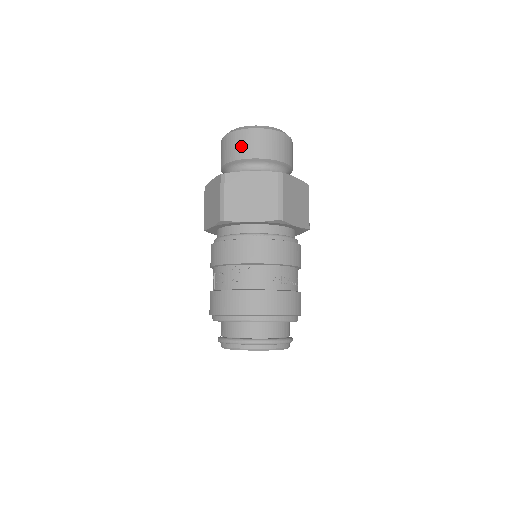
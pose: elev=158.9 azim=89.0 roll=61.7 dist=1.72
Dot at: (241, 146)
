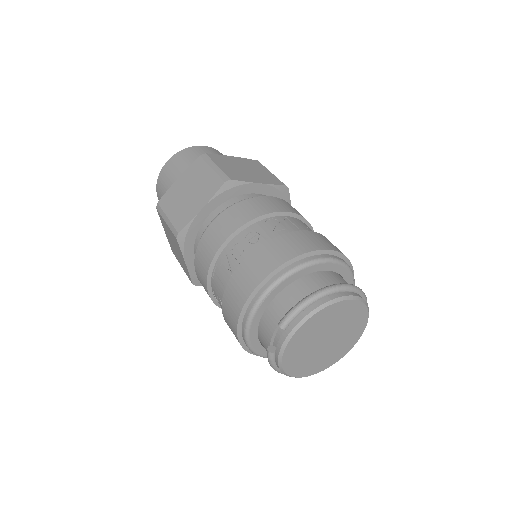
Dot at: (201, 154)
